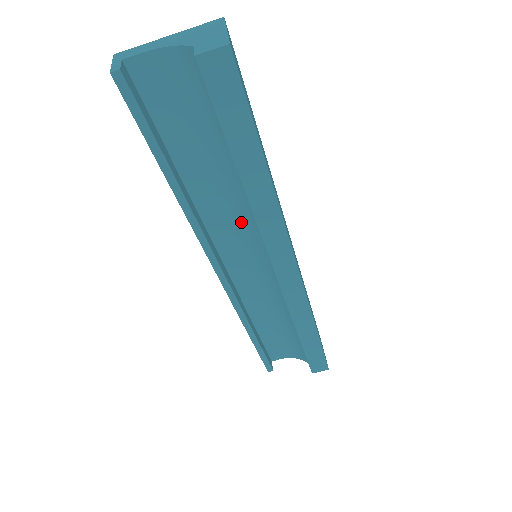
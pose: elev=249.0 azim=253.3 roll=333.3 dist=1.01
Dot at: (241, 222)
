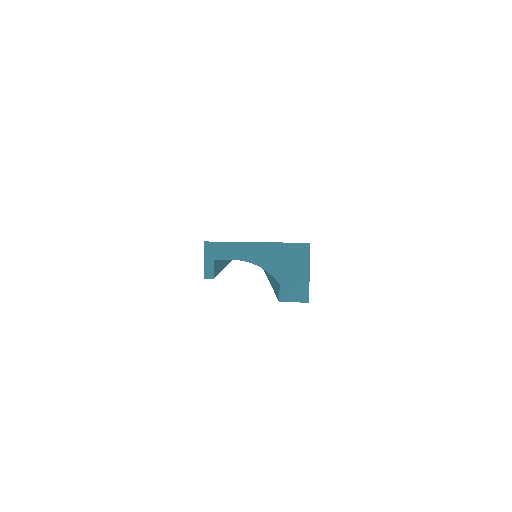
Dot at: occluded
